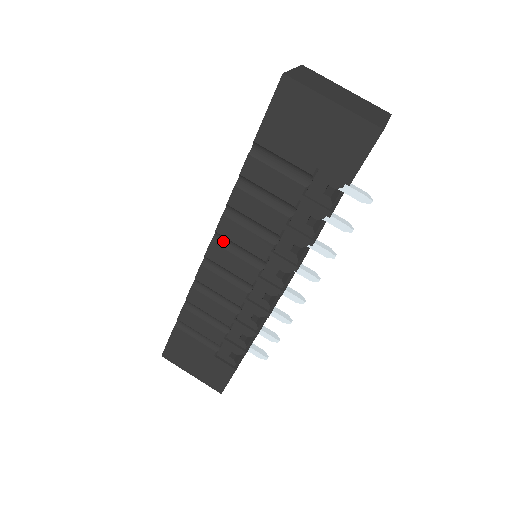
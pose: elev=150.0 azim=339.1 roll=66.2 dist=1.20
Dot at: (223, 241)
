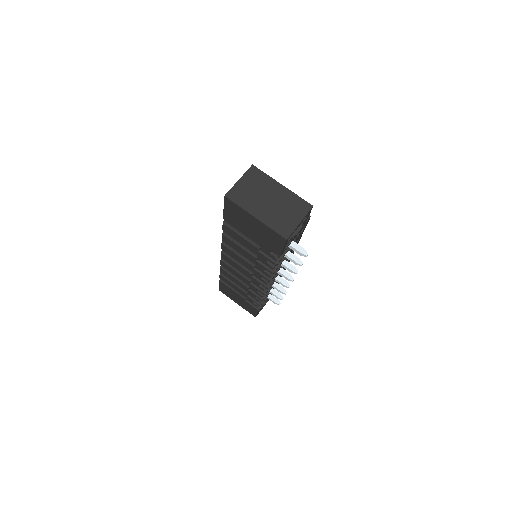
Dot at: (228, 254)
